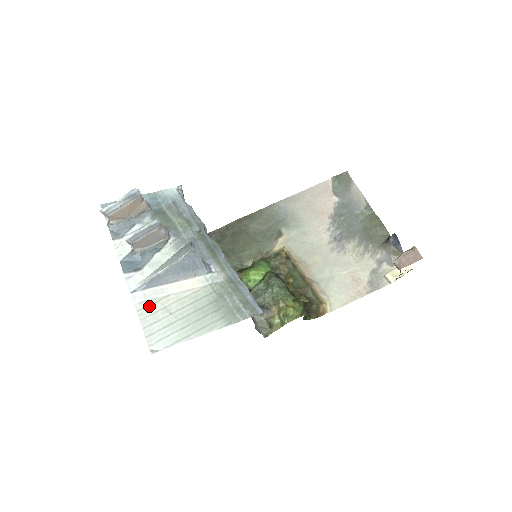
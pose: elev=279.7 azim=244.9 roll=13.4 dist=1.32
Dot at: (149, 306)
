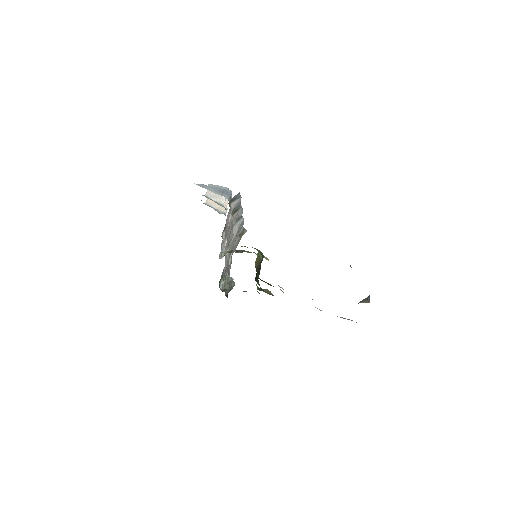
Dot at: occluded
